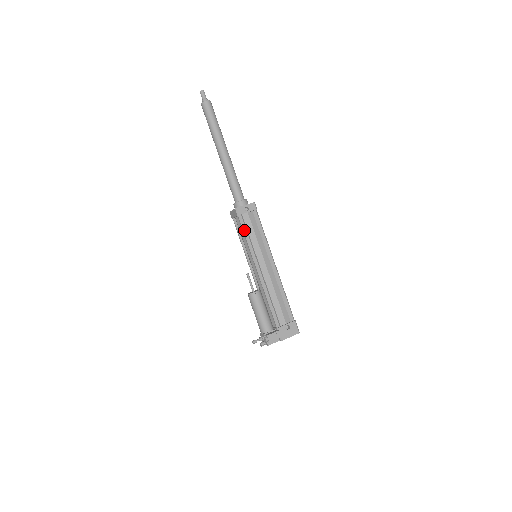
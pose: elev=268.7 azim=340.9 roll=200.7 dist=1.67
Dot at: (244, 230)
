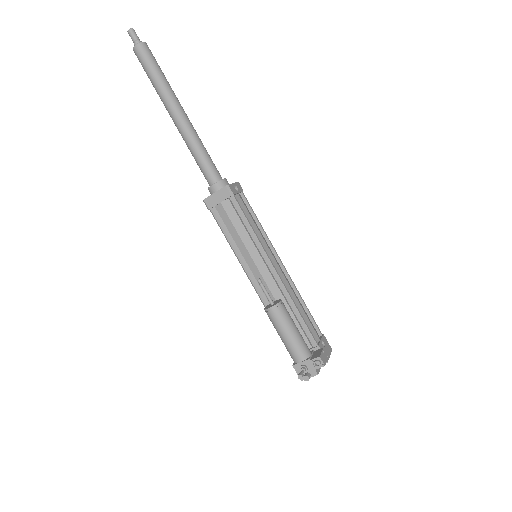
Dot at: (244, 216)
